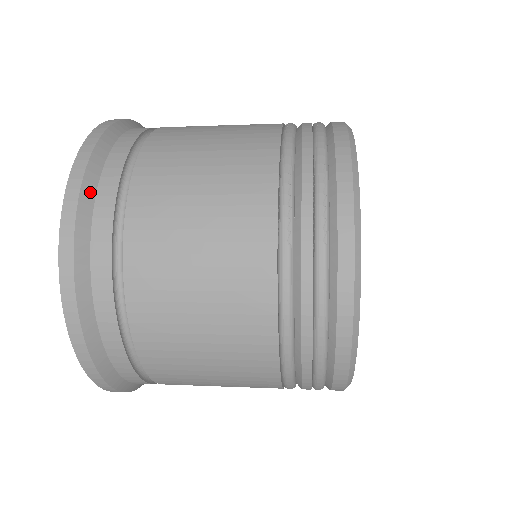
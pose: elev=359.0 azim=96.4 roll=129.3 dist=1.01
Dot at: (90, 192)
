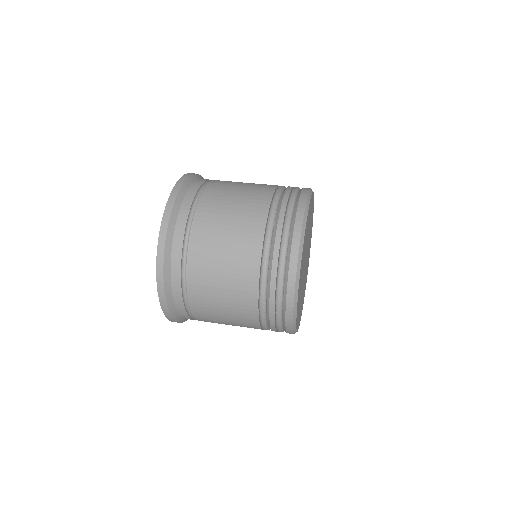
Dot at: (170, 296)
